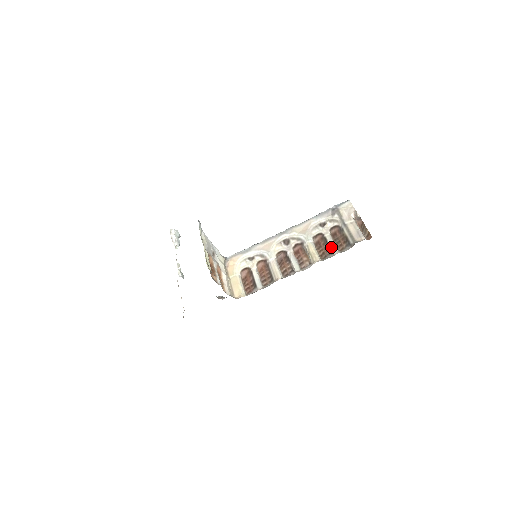
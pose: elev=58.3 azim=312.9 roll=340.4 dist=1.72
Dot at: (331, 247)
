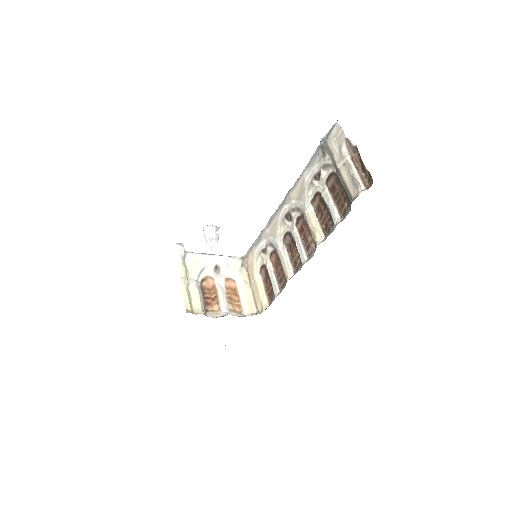
Dot at: (330, 214)
